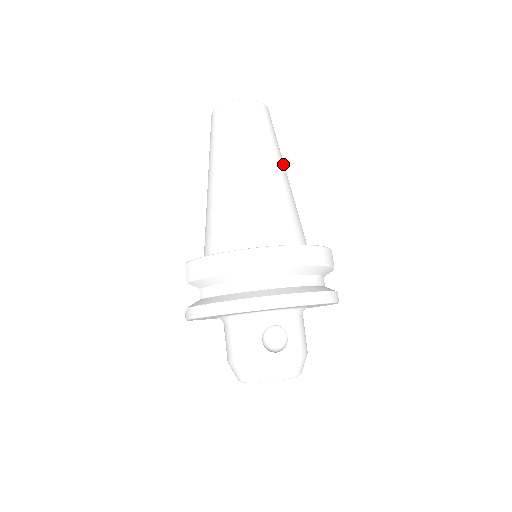
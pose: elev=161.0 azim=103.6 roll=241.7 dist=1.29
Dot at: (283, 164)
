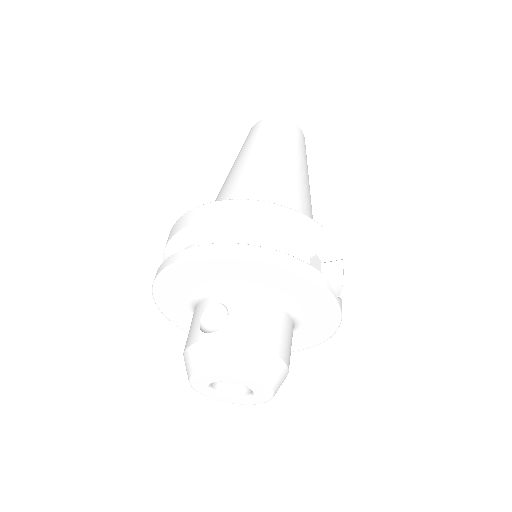
Dot at: (291, 159)
